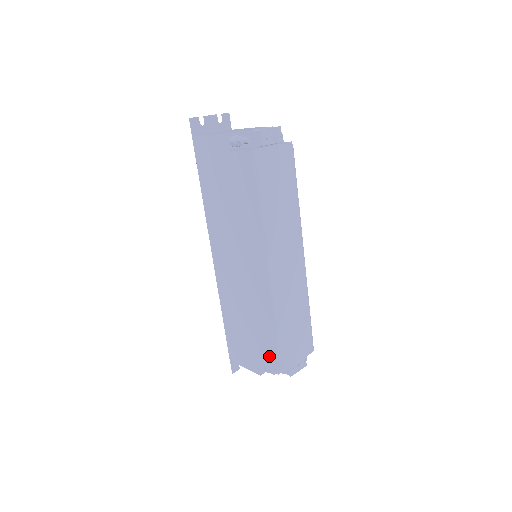
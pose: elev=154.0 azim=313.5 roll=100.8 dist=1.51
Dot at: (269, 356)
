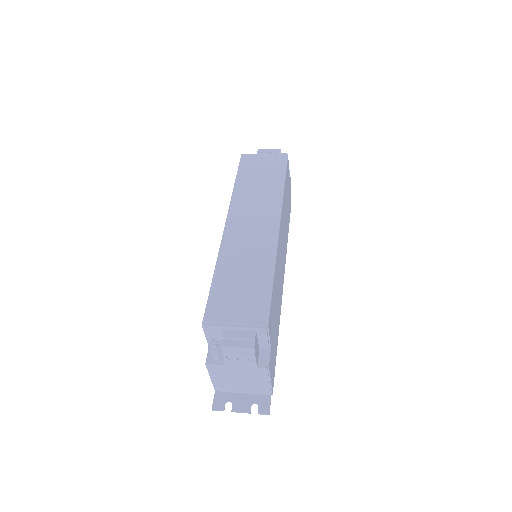
Dot at: occluded
